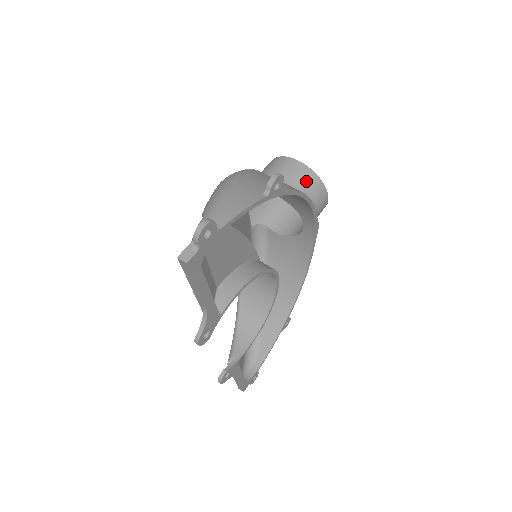
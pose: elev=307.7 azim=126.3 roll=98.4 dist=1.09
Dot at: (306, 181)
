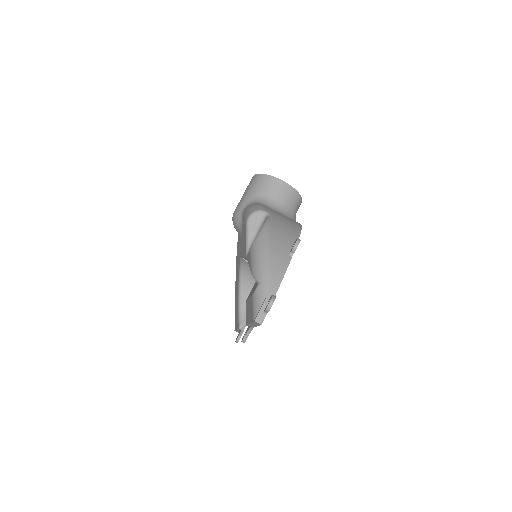
Dot at: (290, 197)
